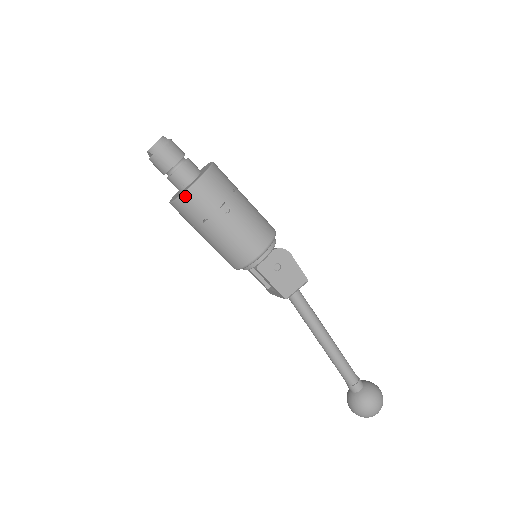
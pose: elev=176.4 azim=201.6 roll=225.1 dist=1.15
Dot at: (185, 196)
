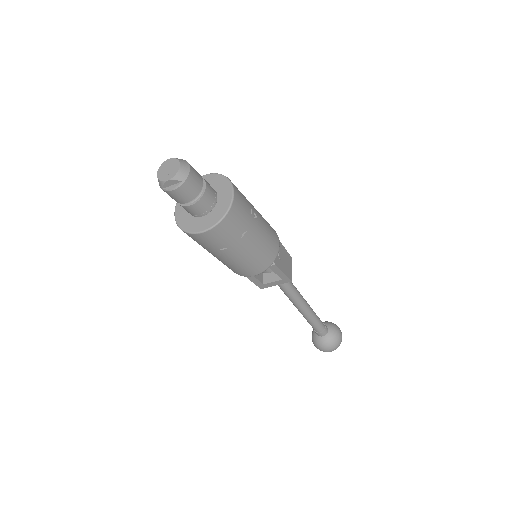
Dot at: (229, 215)
